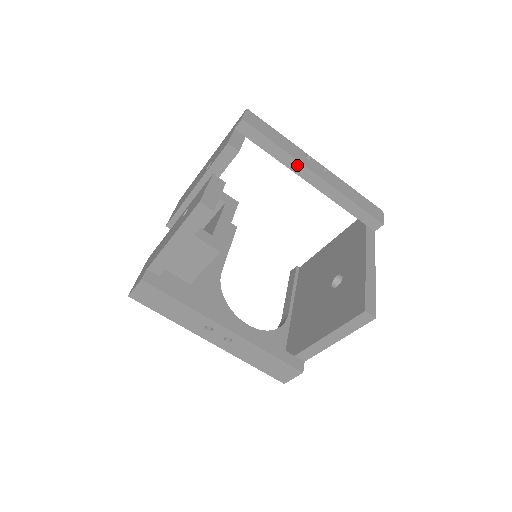
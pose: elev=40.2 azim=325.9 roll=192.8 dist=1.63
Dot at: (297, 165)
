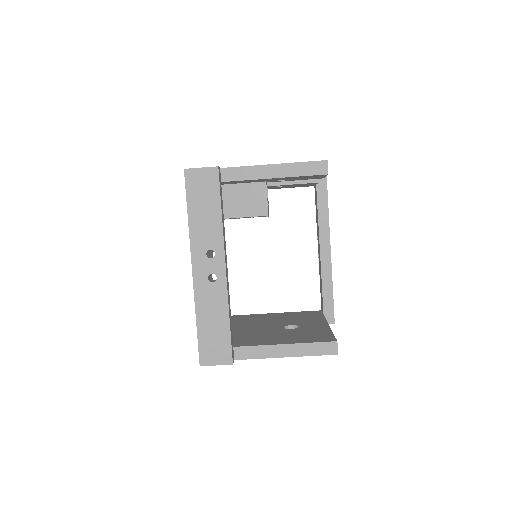
Dot at: (326, 232)
